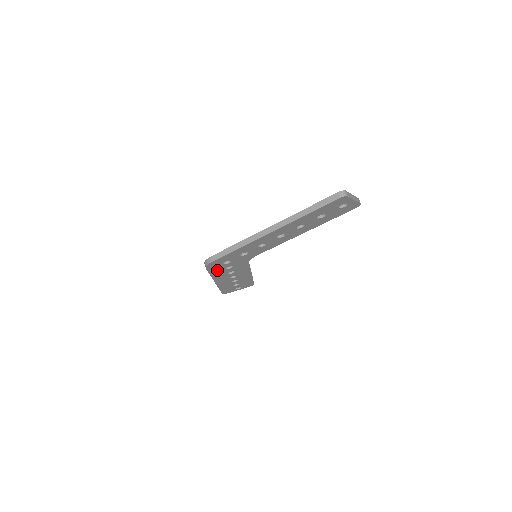
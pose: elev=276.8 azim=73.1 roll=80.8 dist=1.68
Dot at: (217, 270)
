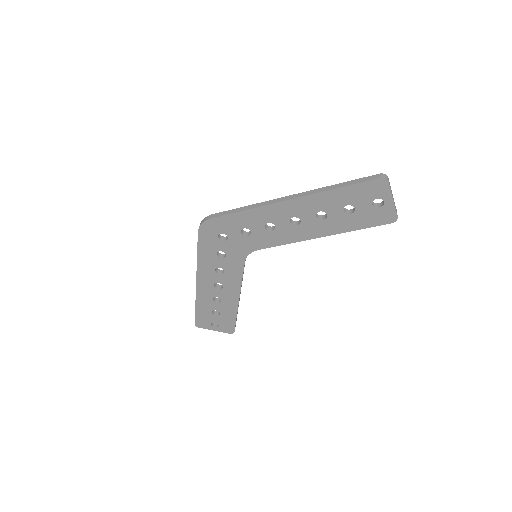
Dot at: (208, 249)
